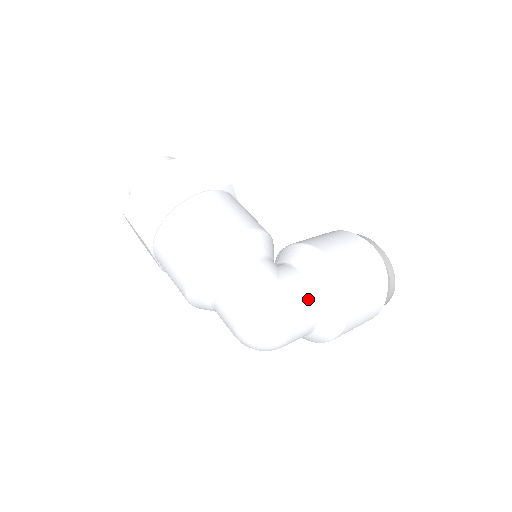
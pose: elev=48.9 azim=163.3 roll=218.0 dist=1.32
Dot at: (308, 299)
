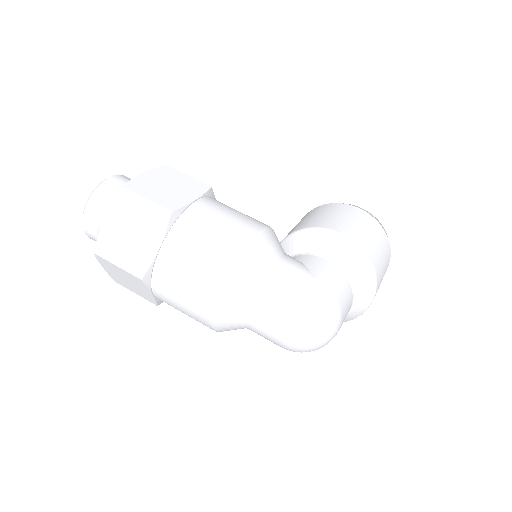
Dot at: (343, 283)
